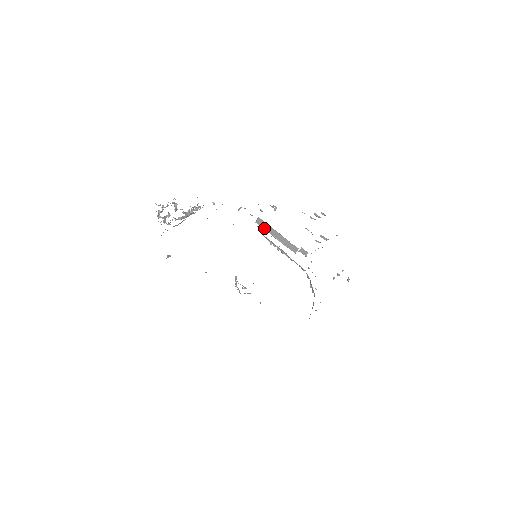
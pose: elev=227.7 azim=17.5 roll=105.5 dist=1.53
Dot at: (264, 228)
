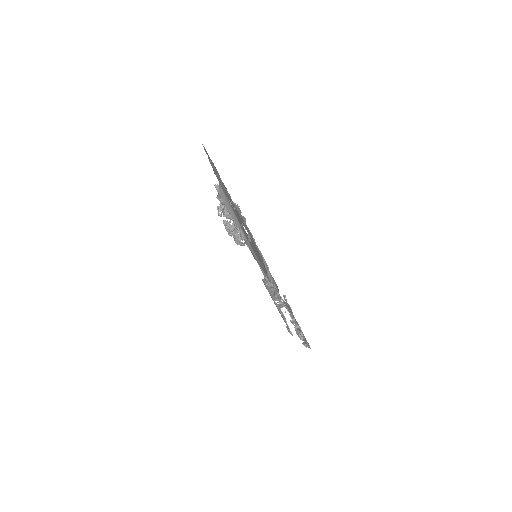
Dot at: occluded
